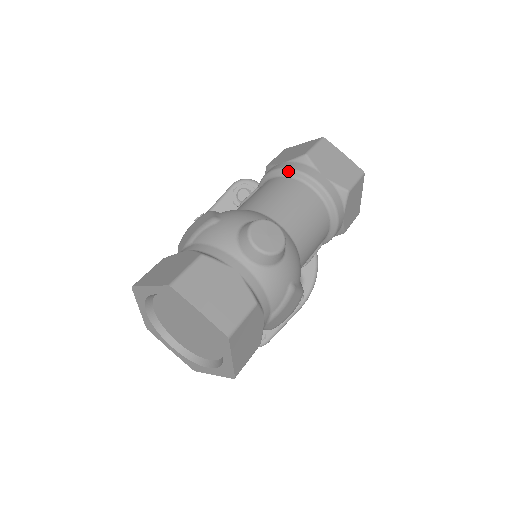
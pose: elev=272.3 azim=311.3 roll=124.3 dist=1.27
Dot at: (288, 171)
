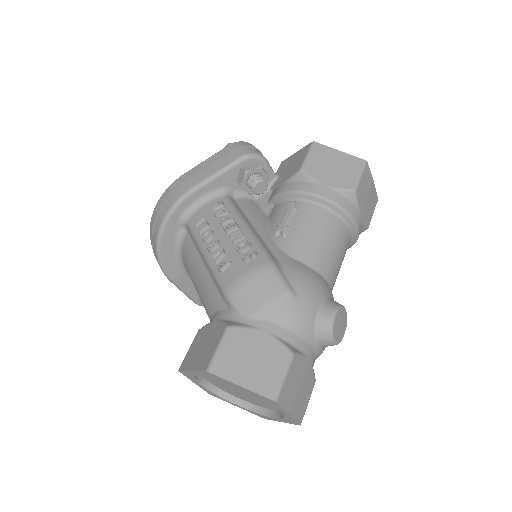
Dot at: (336, 207)
